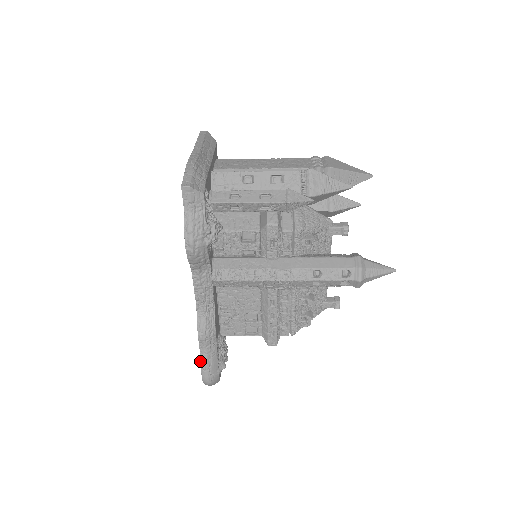
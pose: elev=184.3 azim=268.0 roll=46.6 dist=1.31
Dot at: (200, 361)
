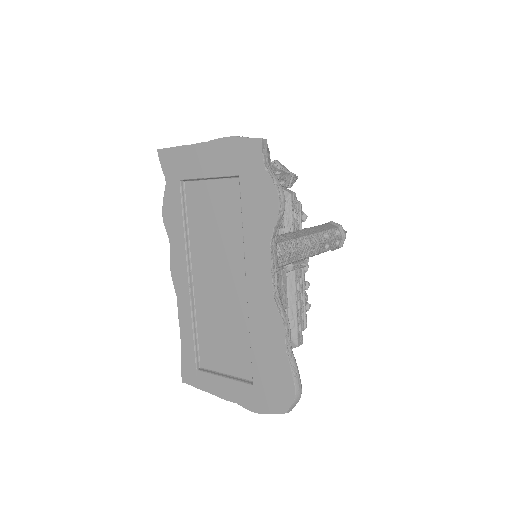
Dot at: (290, 366)
